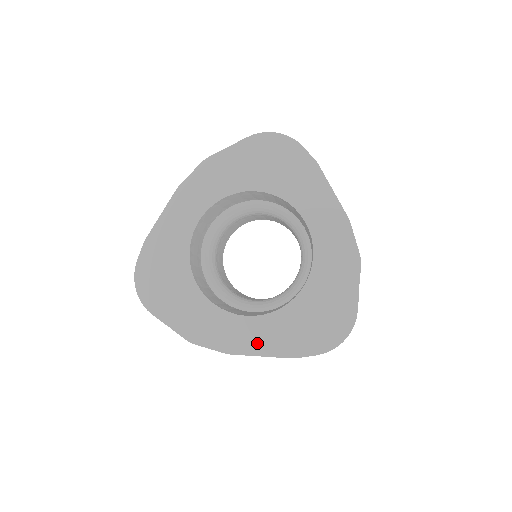
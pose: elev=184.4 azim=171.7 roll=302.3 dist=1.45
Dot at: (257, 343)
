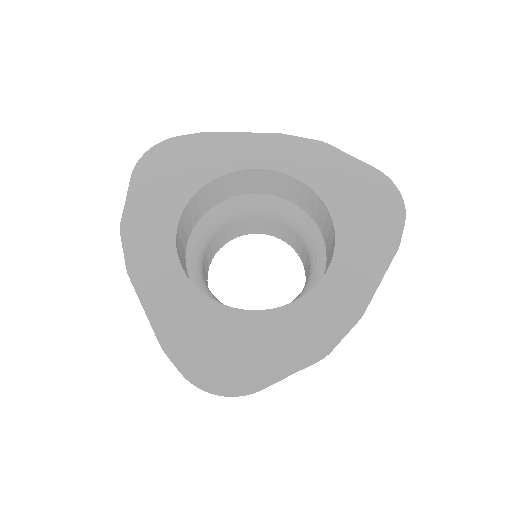
Dot at: (157, 296)
